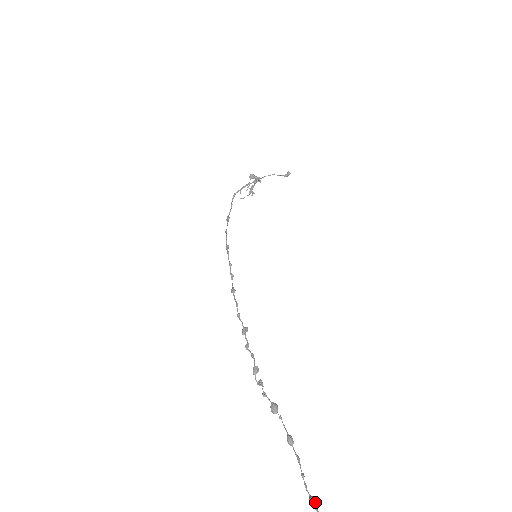
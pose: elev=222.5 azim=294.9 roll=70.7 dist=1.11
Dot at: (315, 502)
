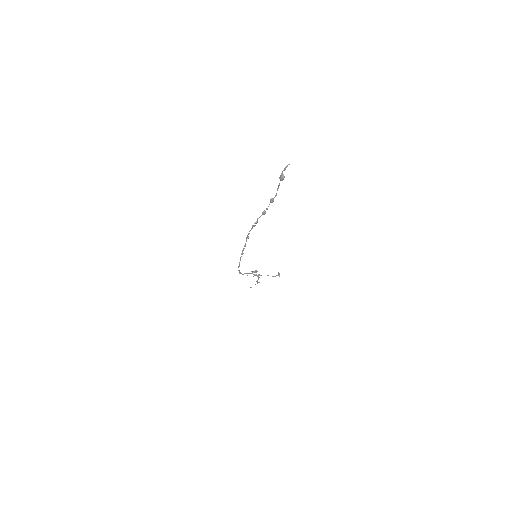
Dot at: (282, 175)
